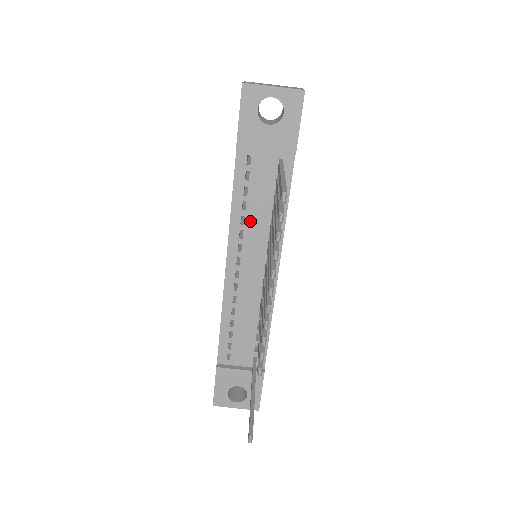
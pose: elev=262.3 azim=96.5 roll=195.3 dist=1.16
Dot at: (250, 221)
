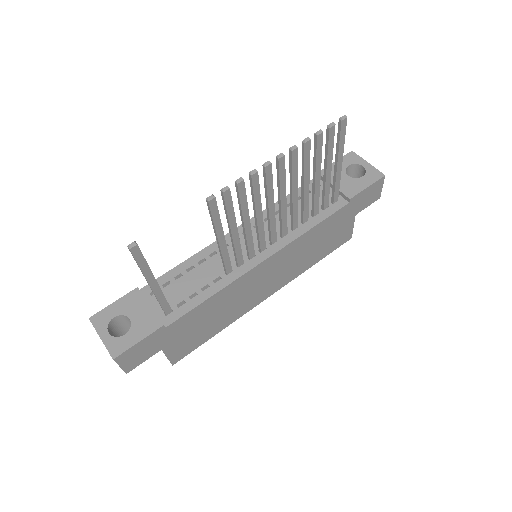
Dot at: occluded
